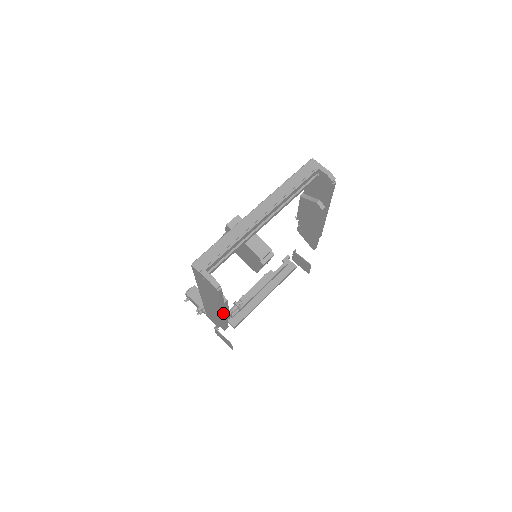
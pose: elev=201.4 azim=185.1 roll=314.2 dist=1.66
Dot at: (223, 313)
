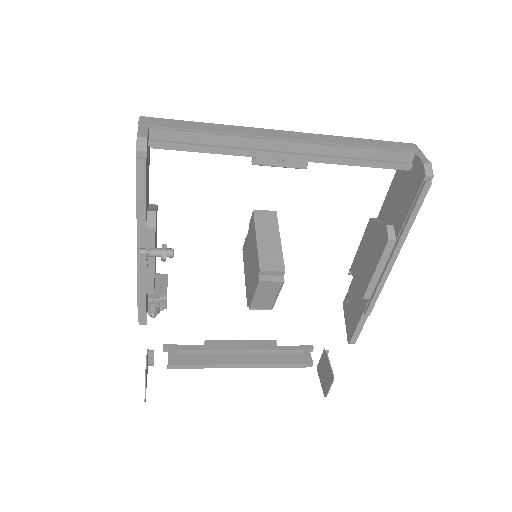
Dot at: occluded
